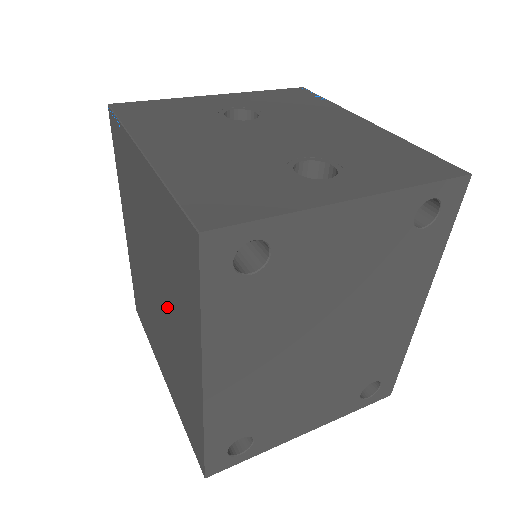
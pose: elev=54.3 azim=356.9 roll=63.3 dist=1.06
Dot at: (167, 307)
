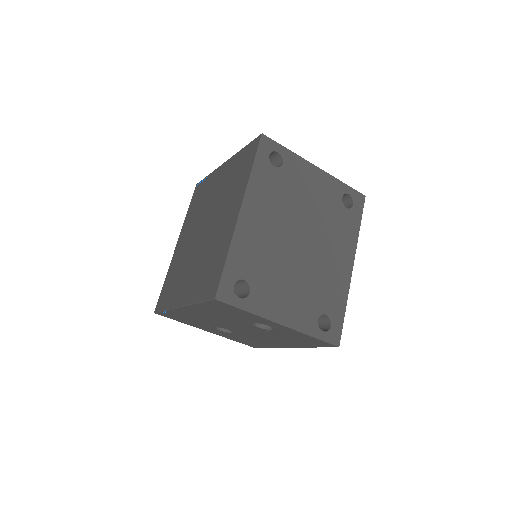
Dot at: (215, 220)
